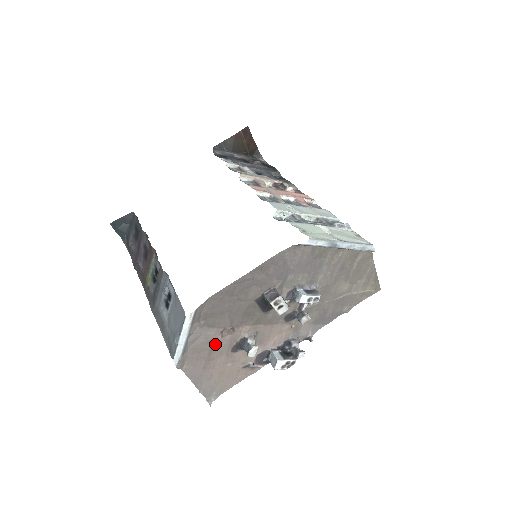
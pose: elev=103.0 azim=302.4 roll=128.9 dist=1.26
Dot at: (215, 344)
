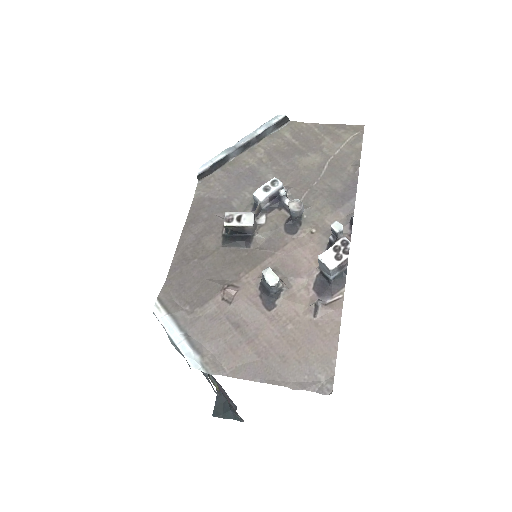
Dot at: (234, 318)
